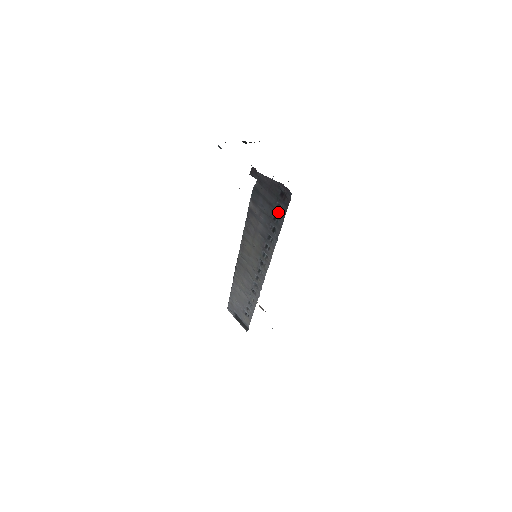
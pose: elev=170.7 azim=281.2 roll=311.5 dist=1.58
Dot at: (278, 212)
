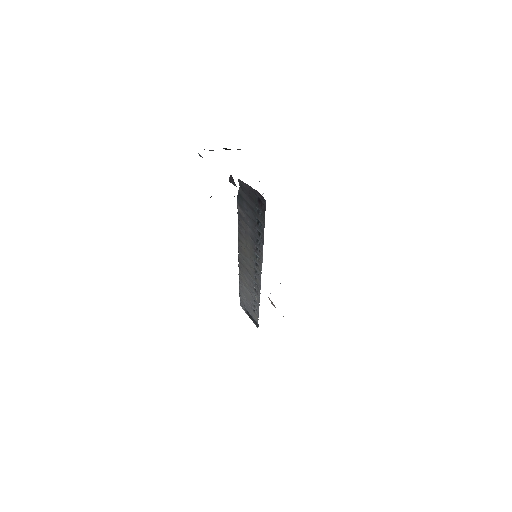
Dot at: (259, 217)
